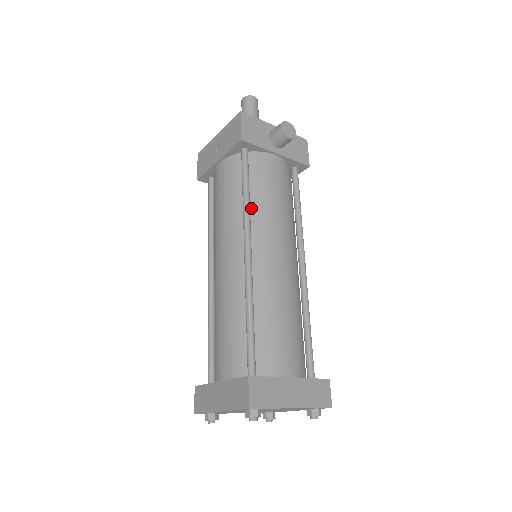
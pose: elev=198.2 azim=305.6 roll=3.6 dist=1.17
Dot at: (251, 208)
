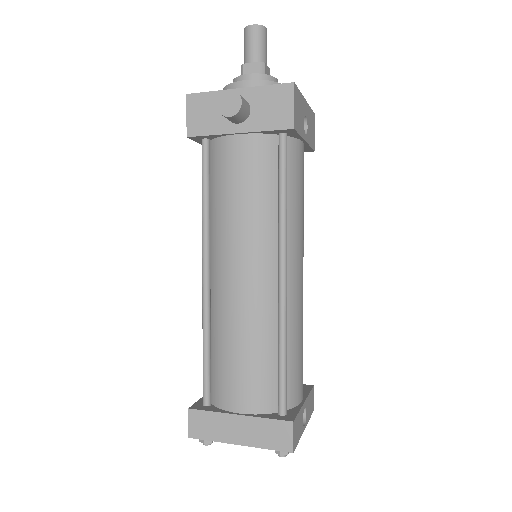
Dot at: (213, 217)
